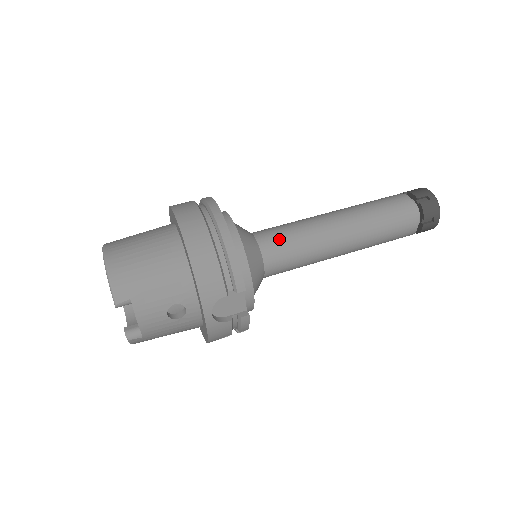
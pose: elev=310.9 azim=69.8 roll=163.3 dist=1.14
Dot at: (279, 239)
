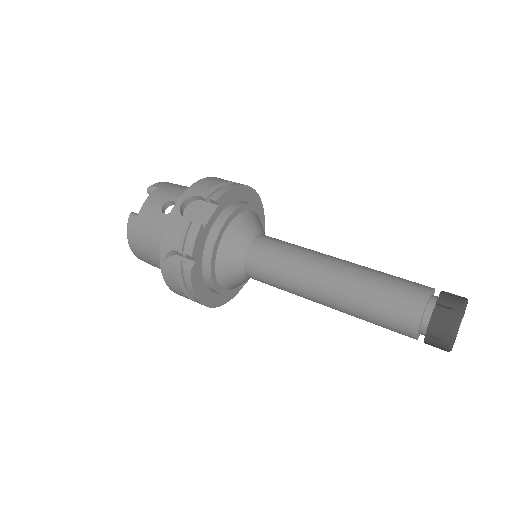
Dot at: (280, 240)
